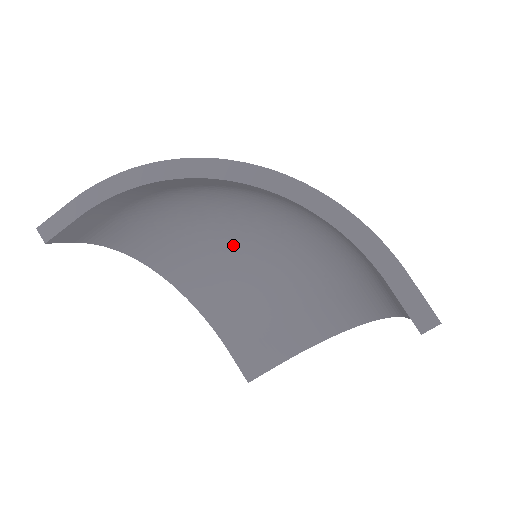
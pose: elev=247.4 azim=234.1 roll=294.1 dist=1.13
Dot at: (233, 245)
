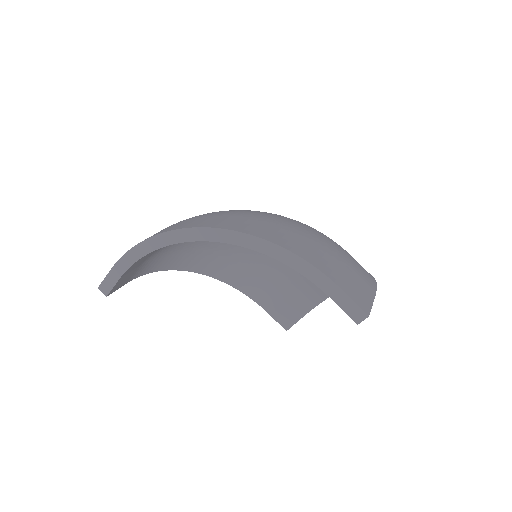
Dot at: occluded
